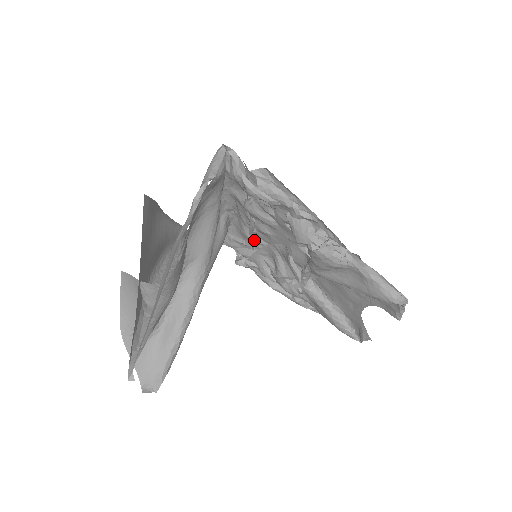
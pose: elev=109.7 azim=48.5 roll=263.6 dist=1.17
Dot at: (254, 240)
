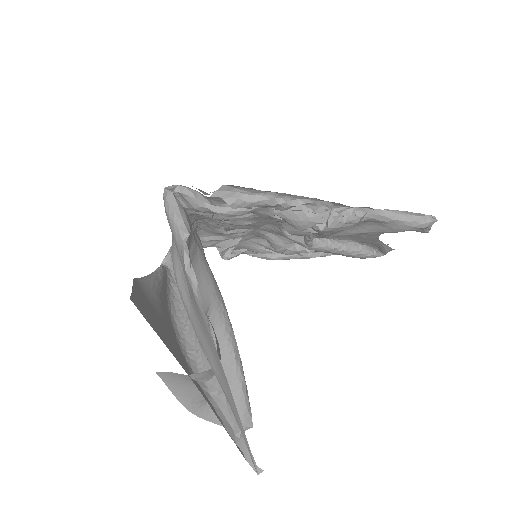
Dot at: (233, 233)
